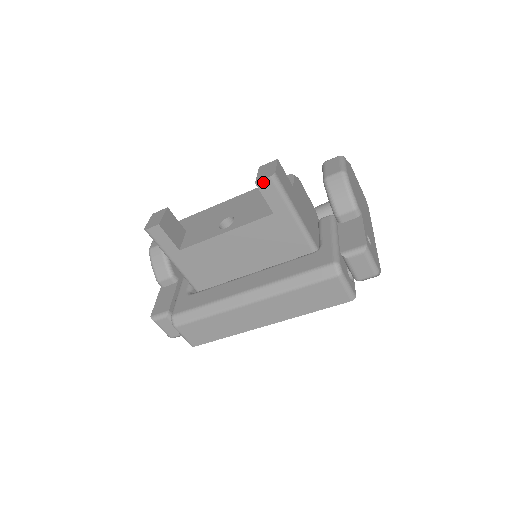
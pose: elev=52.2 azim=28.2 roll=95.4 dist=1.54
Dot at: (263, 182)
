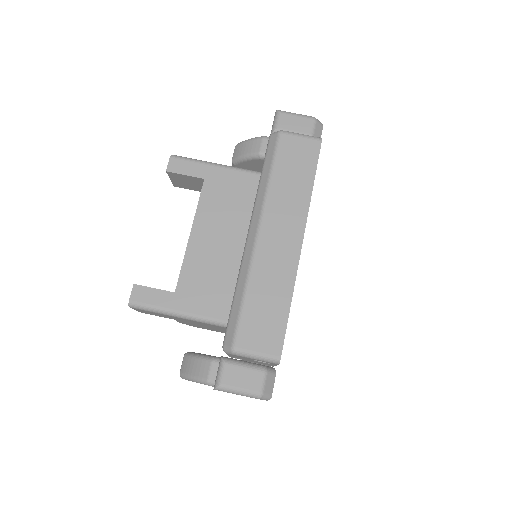
Dot at: (170, 165)
